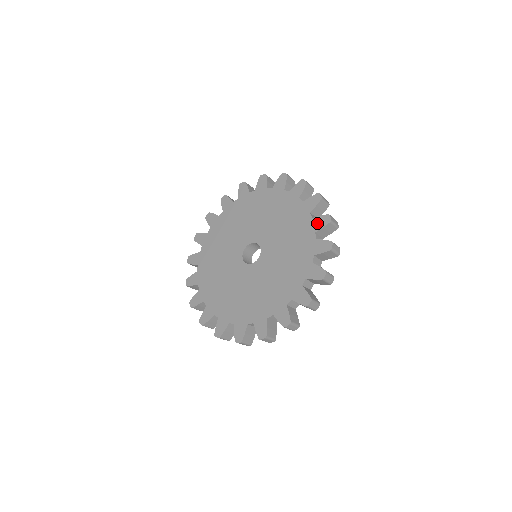
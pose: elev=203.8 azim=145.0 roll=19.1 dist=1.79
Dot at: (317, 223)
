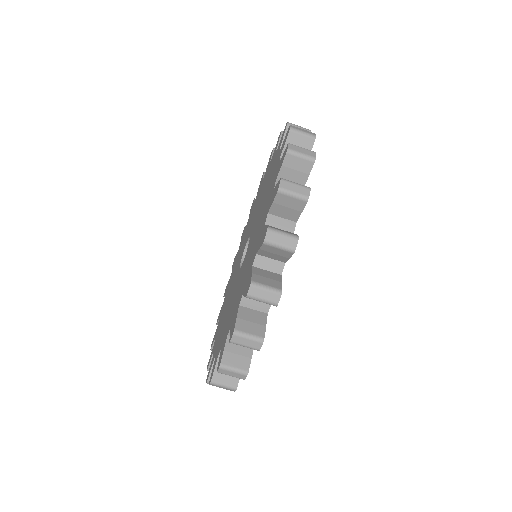
Dot at: occluded
